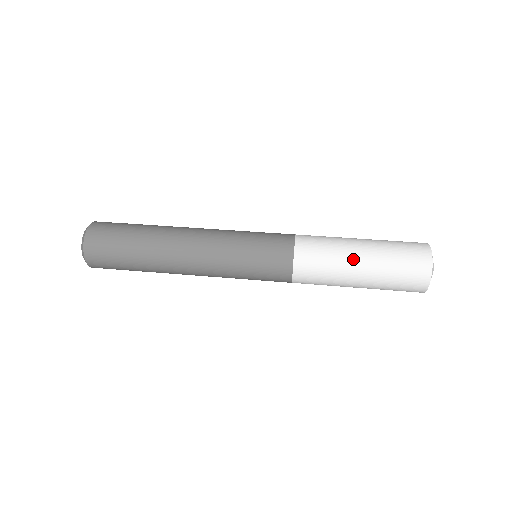
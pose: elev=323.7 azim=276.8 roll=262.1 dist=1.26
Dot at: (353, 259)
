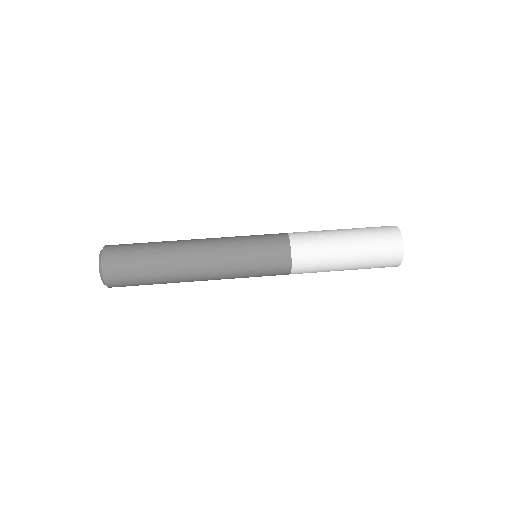
Dot at: (341, 258)
